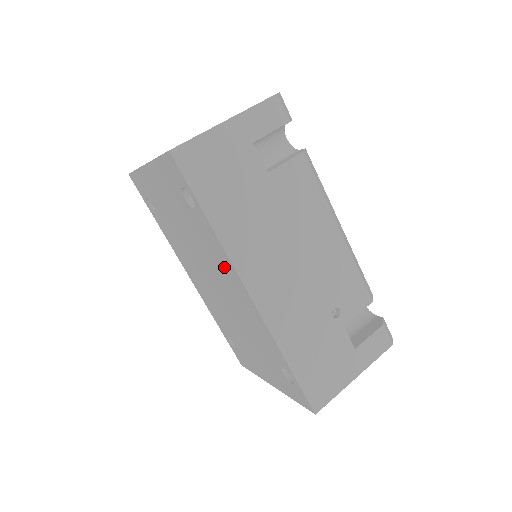
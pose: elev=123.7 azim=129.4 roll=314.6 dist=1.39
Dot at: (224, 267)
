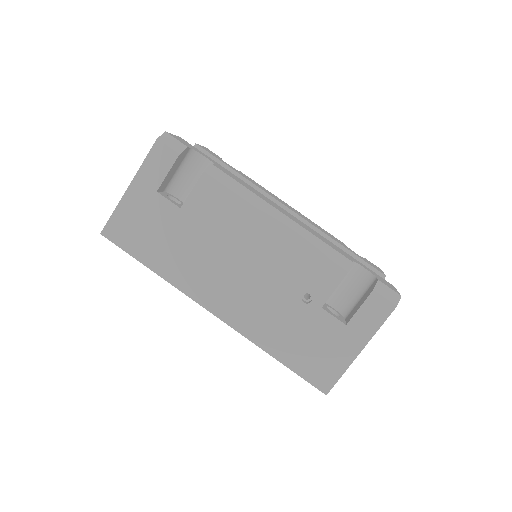
Dot at: occluded
